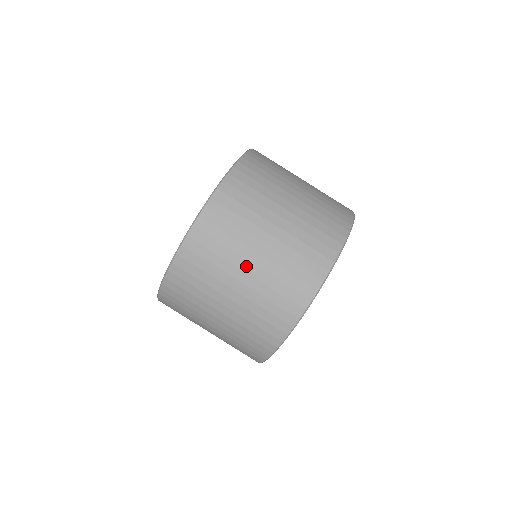
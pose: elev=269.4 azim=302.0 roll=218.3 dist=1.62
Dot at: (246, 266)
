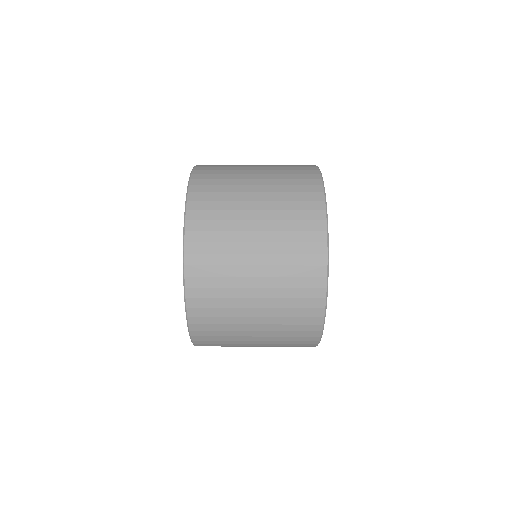
Dot at: occluded
